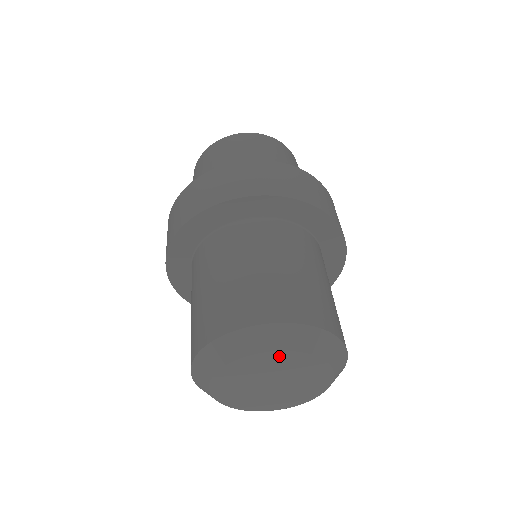
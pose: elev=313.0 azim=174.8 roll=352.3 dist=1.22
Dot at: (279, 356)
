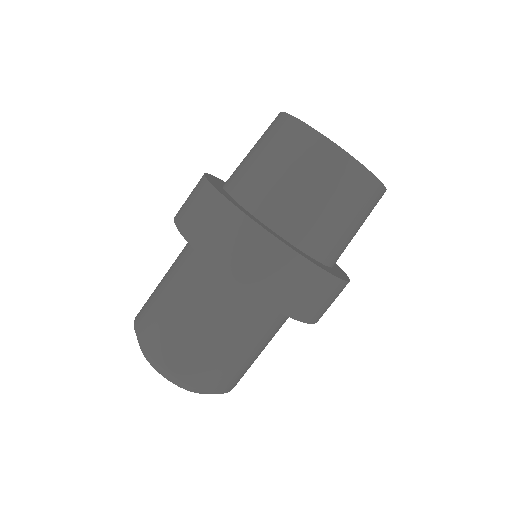
Dot at: occluded
